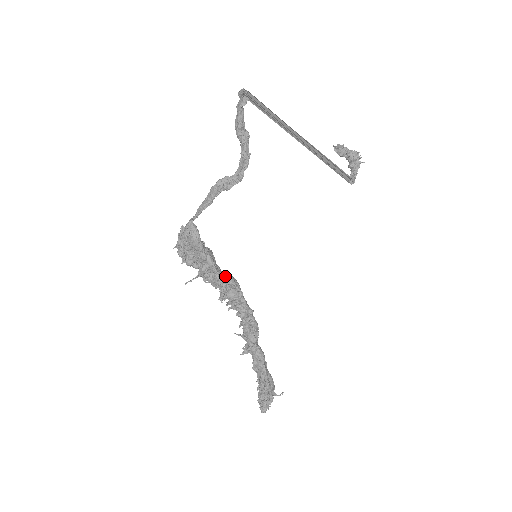
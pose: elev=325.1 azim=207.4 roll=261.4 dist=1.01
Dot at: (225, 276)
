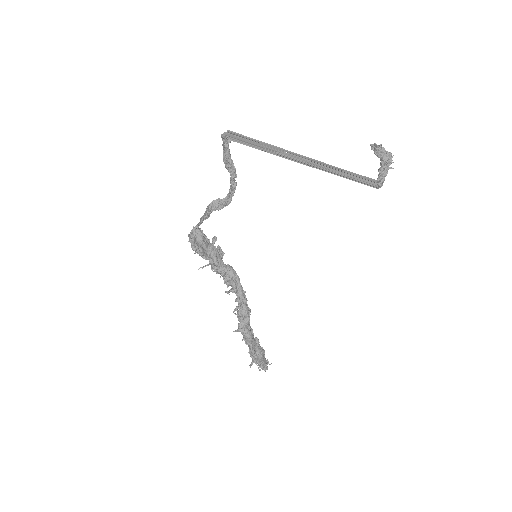
Dot at: (225, 270)
